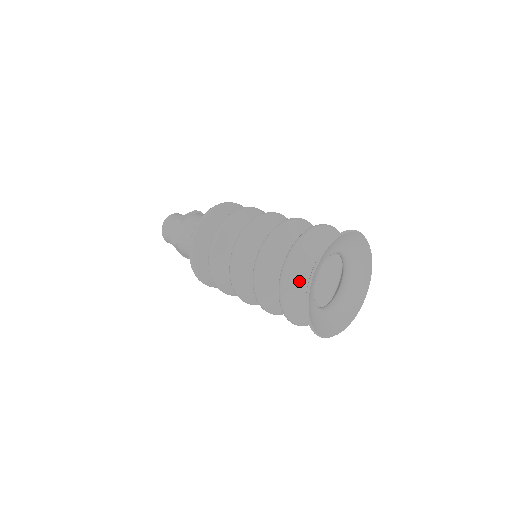
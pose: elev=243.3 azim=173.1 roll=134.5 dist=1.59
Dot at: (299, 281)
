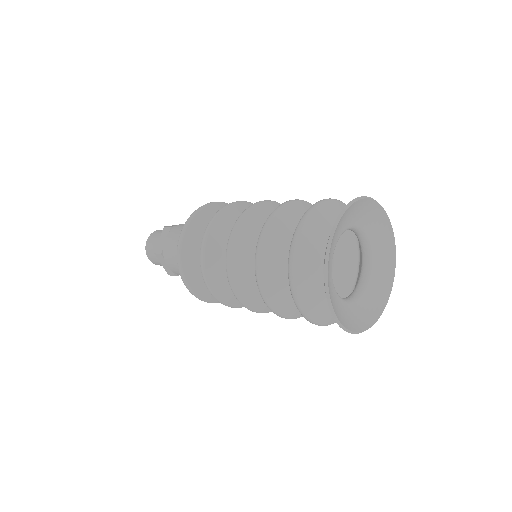
Dot at: (319, 301)
